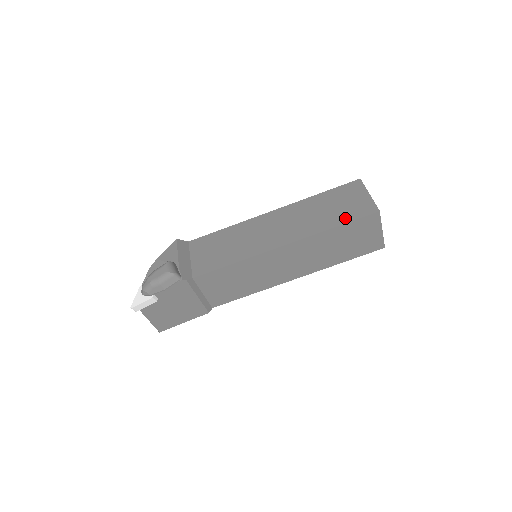
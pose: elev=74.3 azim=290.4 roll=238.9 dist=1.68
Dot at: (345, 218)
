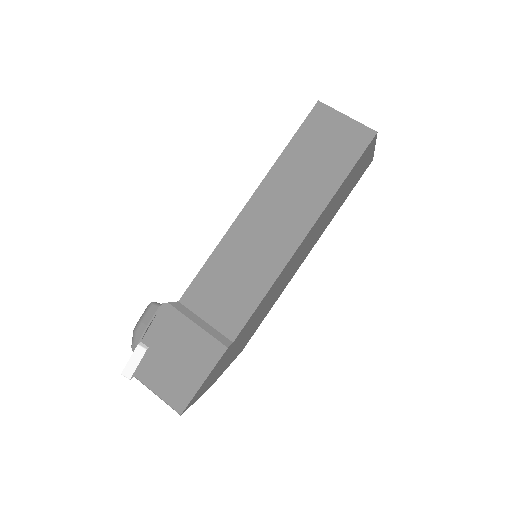
Dot at: occluded
